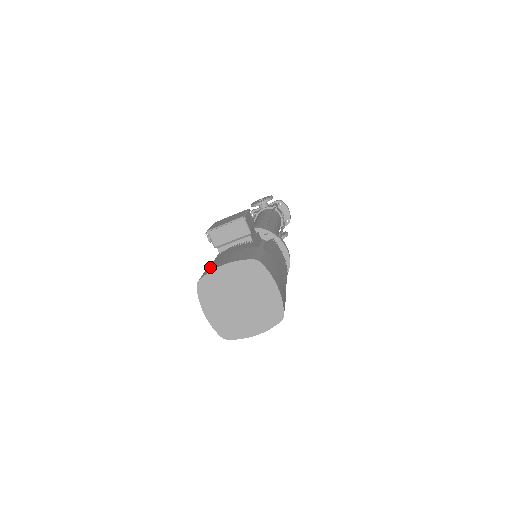
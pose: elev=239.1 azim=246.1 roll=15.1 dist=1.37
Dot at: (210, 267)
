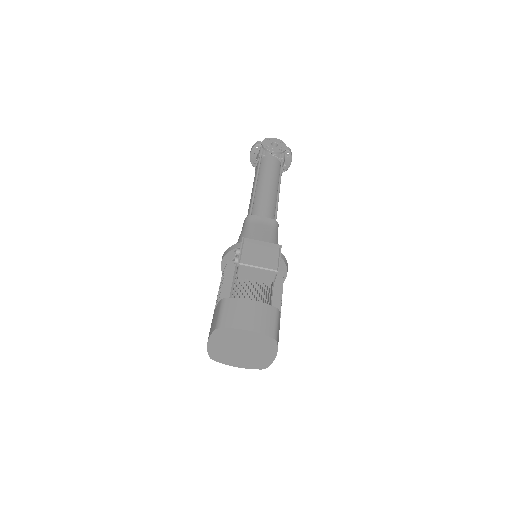
Dot at: (232, 313)
